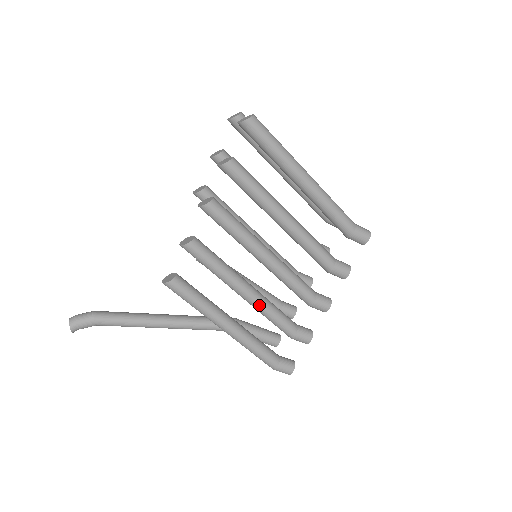
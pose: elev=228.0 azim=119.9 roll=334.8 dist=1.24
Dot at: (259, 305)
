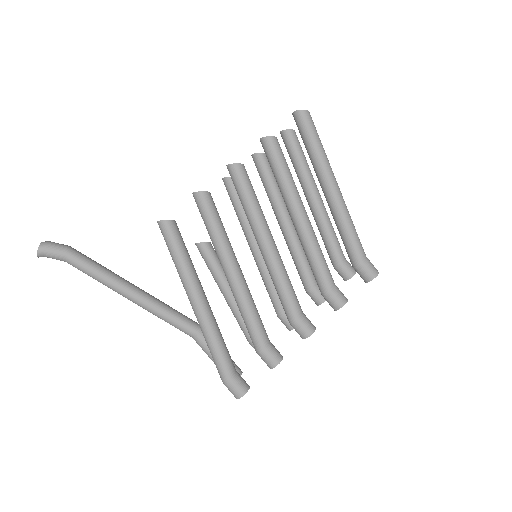
Dot at: (241, 292)
